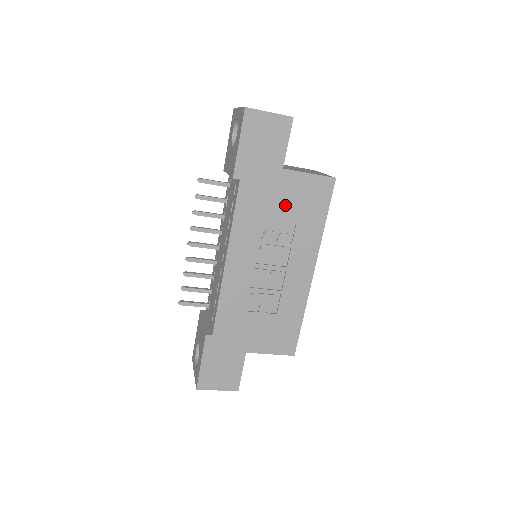
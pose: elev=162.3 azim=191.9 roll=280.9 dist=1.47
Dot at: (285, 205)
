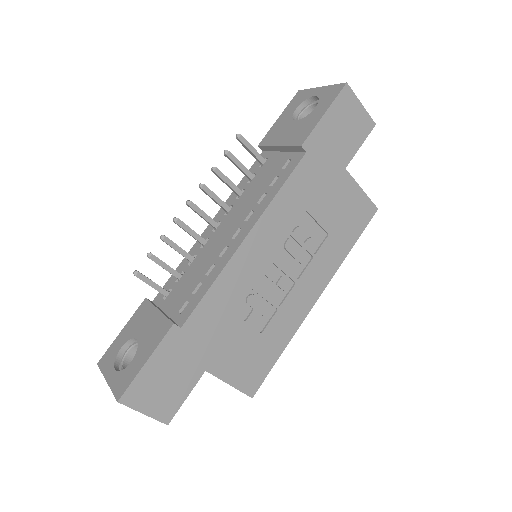
Dot at: (329, 208)
